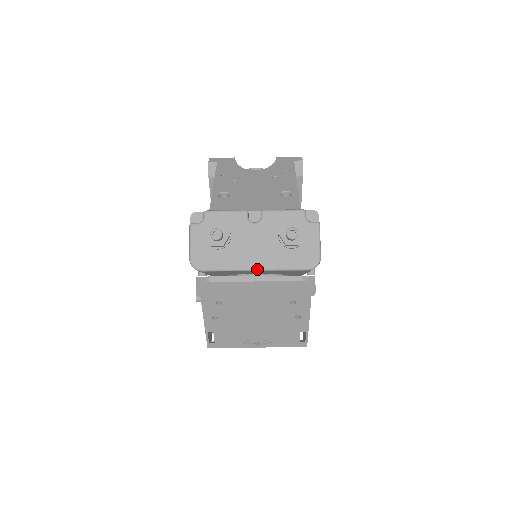
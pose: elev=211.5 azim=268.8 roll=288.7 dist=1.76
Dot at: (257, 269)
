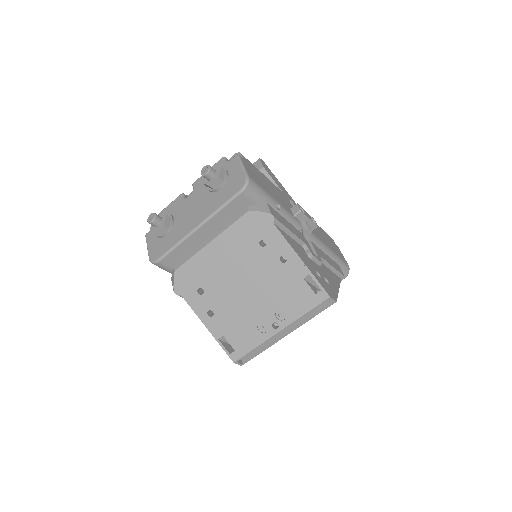
Dot at: (199, 225)
